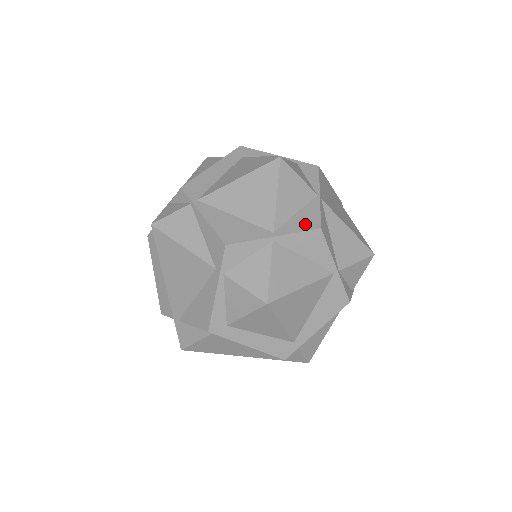
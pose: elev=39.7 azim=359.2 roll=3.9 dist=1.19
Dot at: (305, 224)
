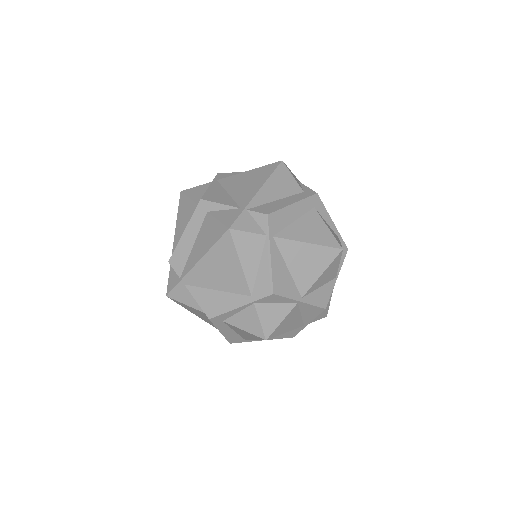
Dot at: (320, 300)
